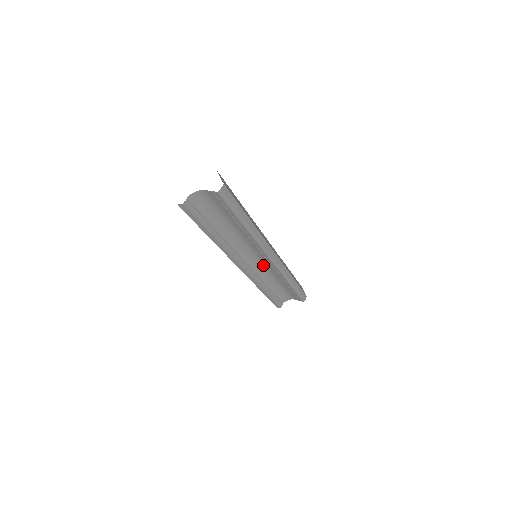
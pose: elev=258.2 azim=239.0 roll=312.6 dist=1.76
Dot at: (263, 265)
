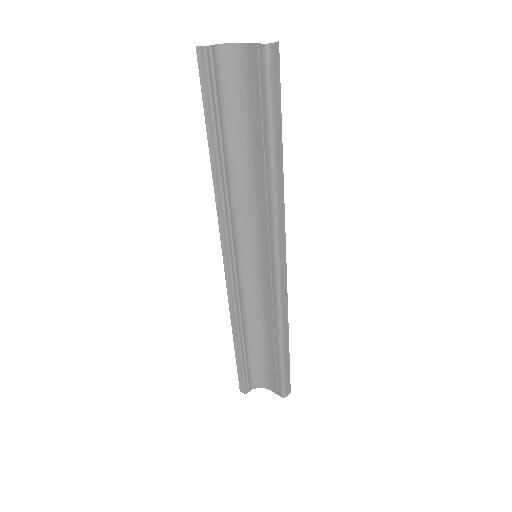
Dot at: (258, 282)
